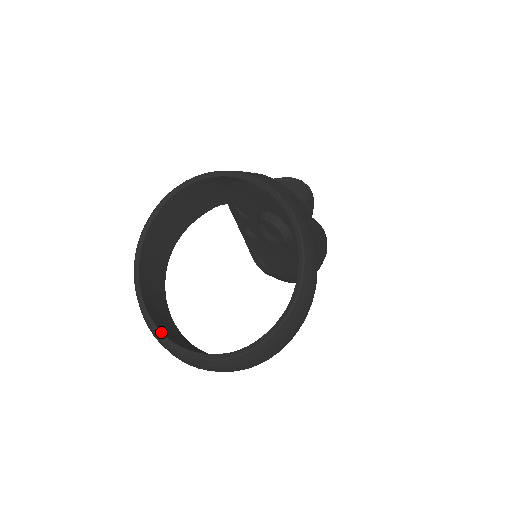
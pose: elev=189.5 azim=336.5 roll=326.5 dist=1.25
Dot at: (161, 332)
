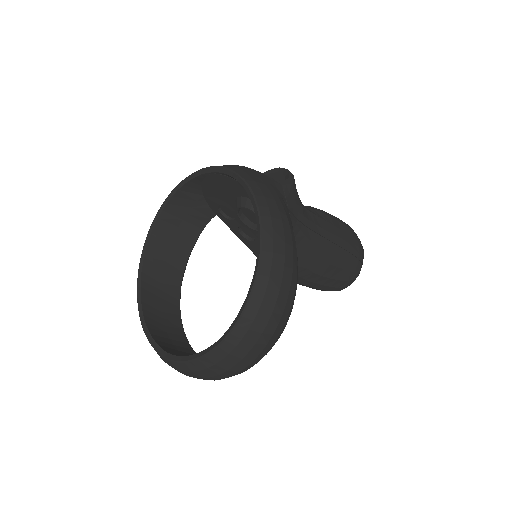
Dot at: (161, 348)
